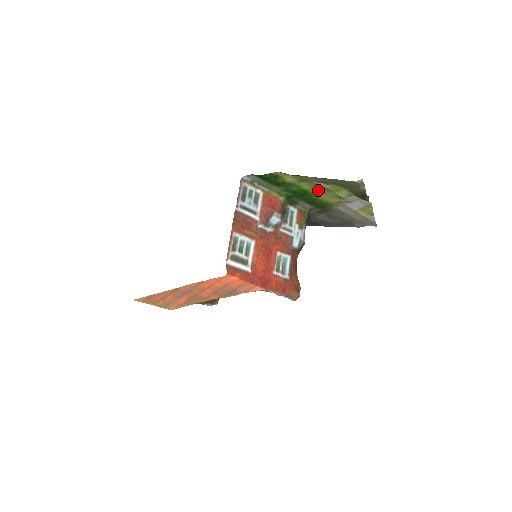
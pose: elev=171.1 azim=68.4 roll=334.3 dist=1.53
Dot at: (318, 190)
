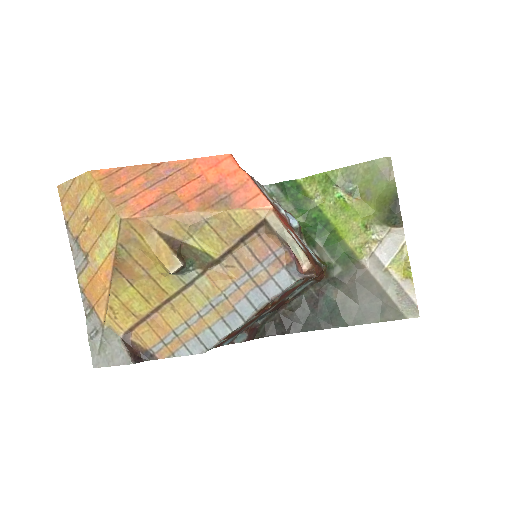
Dot at: (342, 219)
